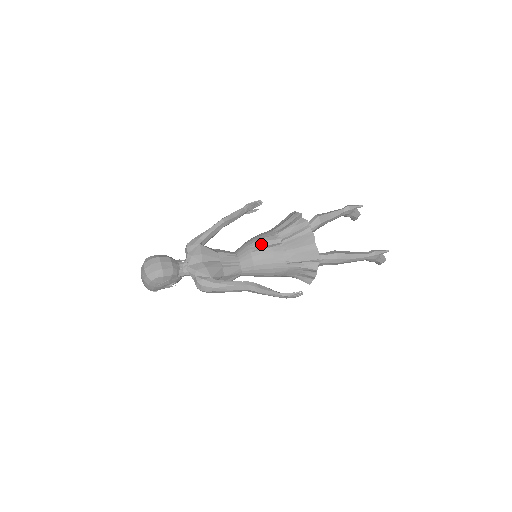
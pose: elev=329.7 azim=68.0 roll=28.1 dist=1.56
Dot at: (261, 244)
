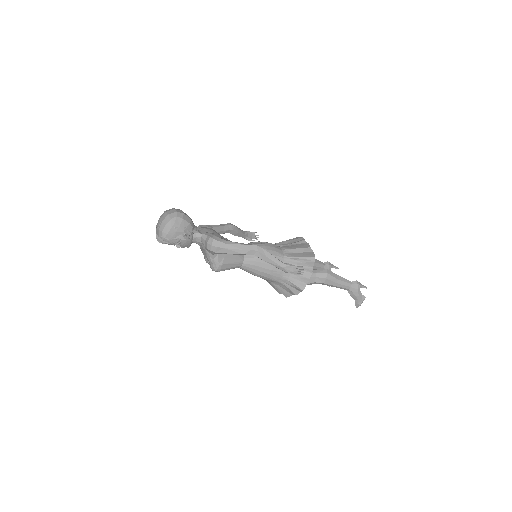
Dot at: (263, 243)
